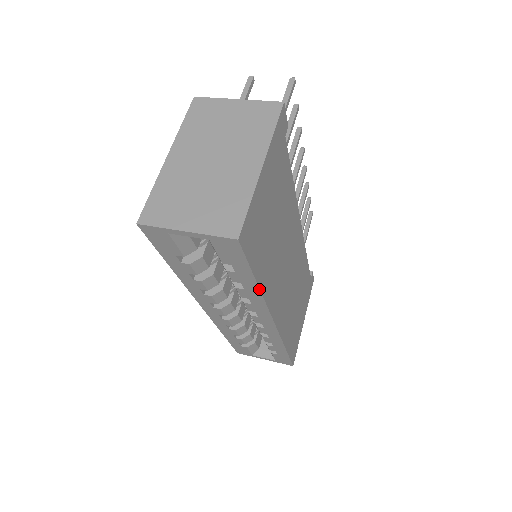
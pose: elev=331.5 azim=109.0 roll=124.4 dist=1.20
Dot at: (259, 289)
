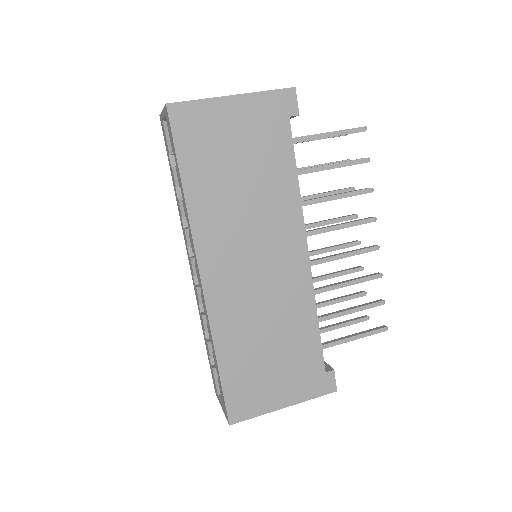
Dot at: (184, 193)
